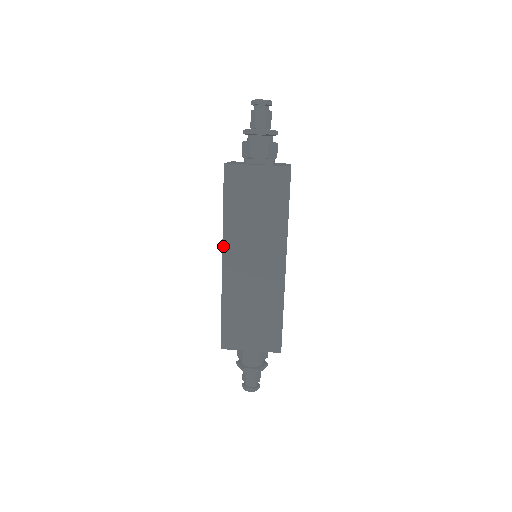
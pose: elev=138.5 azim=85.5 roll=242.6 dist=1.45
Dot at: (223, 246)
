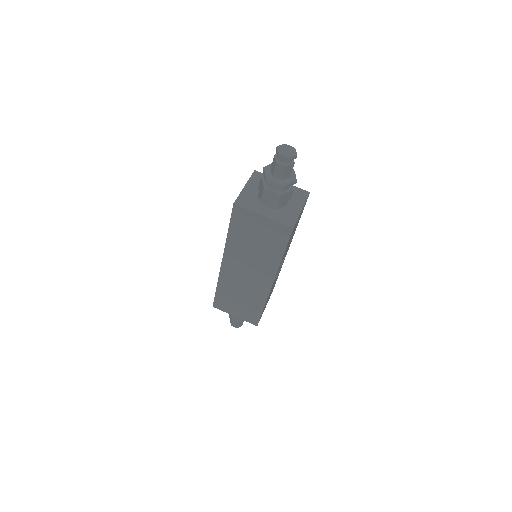
Dot at: (224, 254)
